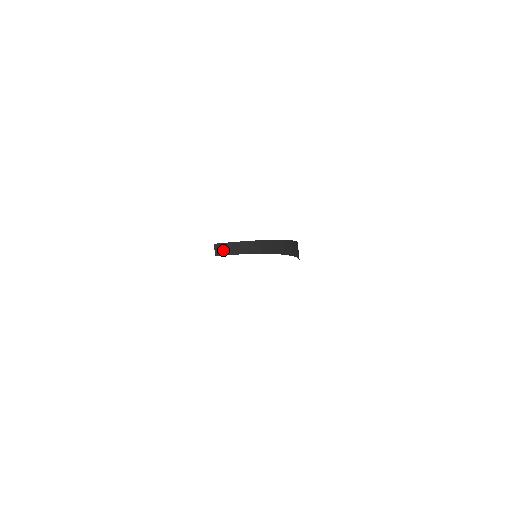
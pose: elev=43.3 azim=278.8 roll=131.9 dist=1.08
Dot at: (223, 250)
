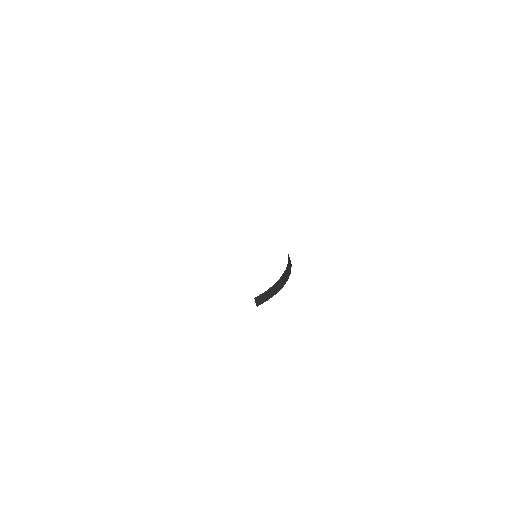
Dot at: (261, 300)
